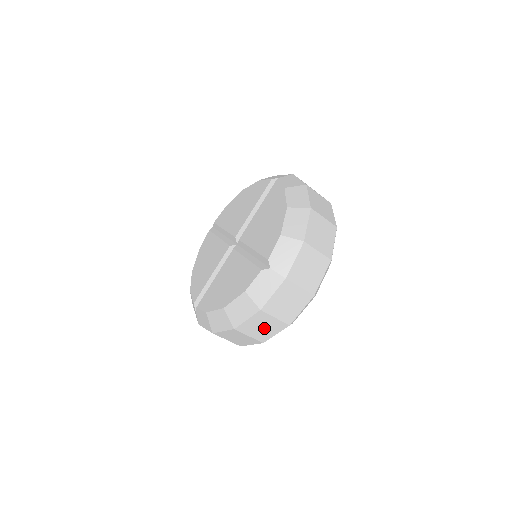
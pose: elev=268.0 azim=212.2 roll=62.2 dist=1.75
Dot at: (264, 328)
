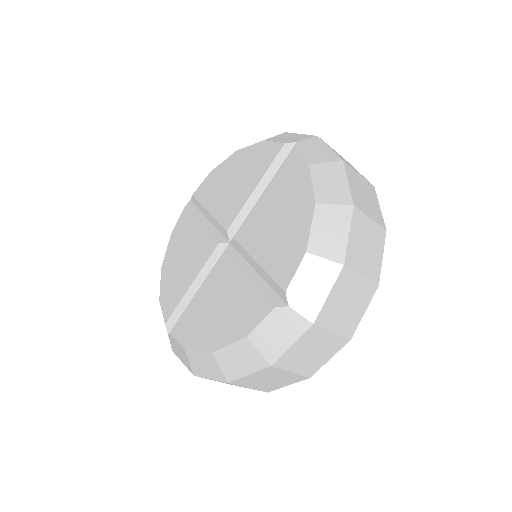
Dot at: (272, 381)
